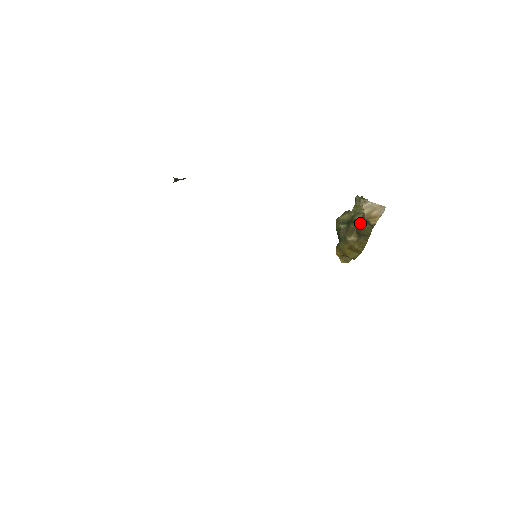
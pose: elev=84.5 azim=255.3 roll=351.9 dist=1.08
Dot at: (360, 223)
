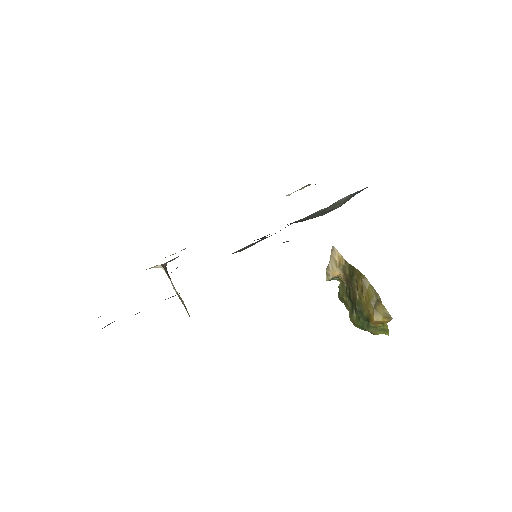
Dot at: (348, 282)
